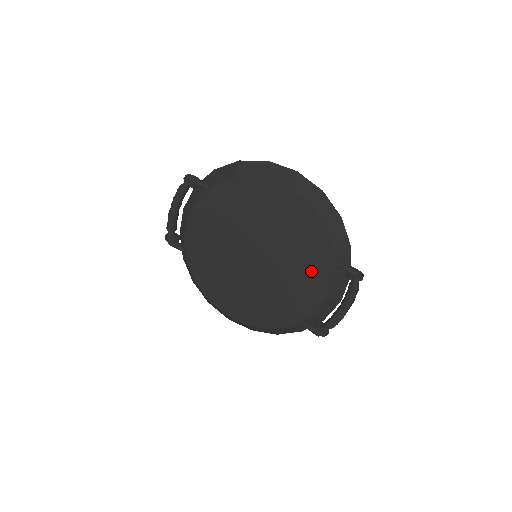
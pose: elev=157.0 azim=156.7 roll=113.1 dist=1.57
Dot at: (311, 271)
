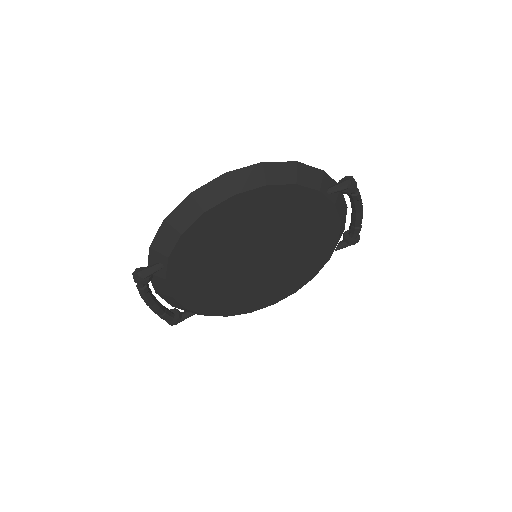
Dot at: (312, 220)
